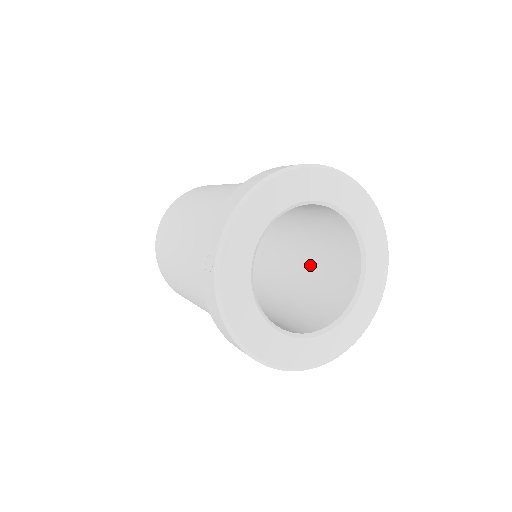
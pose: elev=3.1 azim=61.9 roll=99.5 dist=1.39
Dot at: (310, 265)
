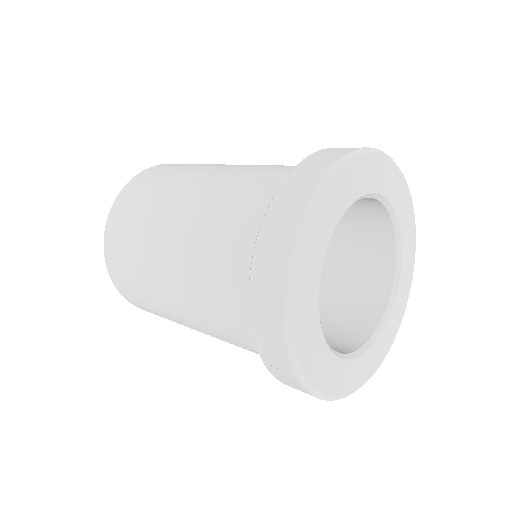
Dot at: occluded
